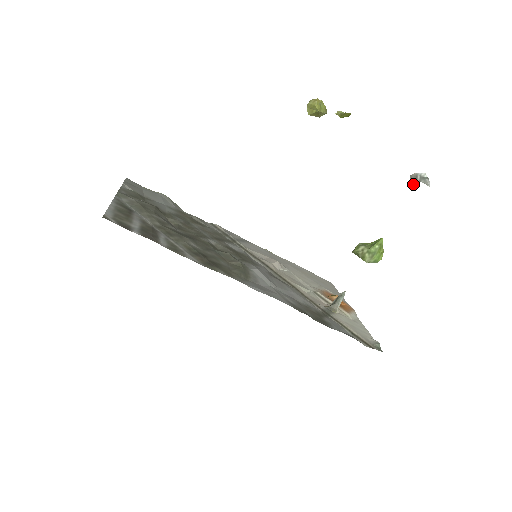
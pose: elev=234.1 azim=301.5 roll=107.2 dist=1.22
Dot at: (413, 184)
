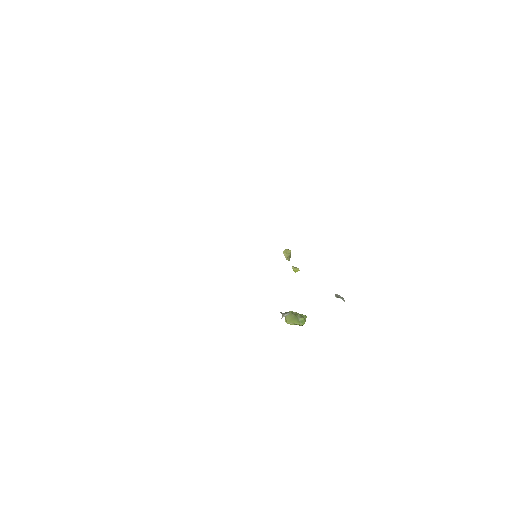
Dot at: (337, 297)
